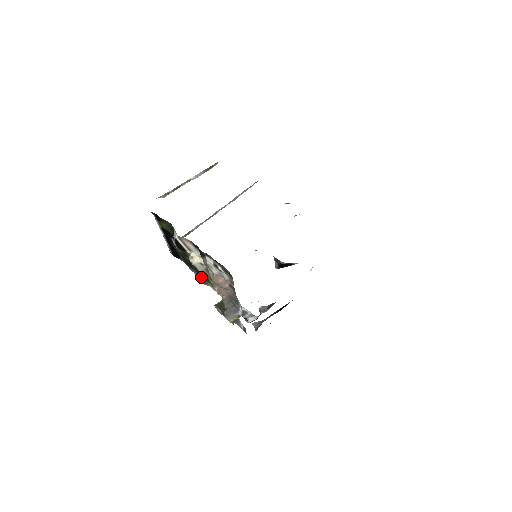
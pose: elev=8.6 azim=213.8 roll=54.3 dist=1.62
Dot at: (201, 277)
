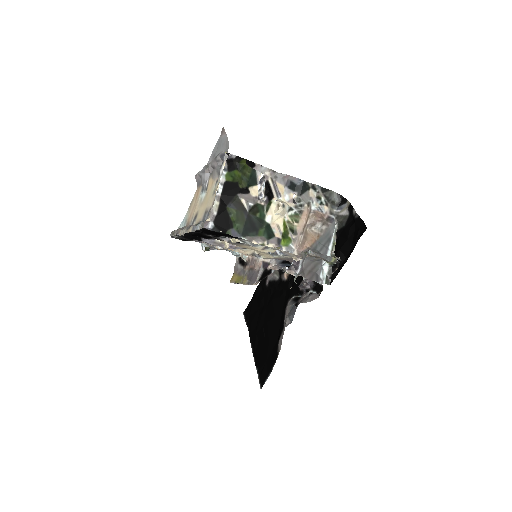
Dot at: (271, 238)
